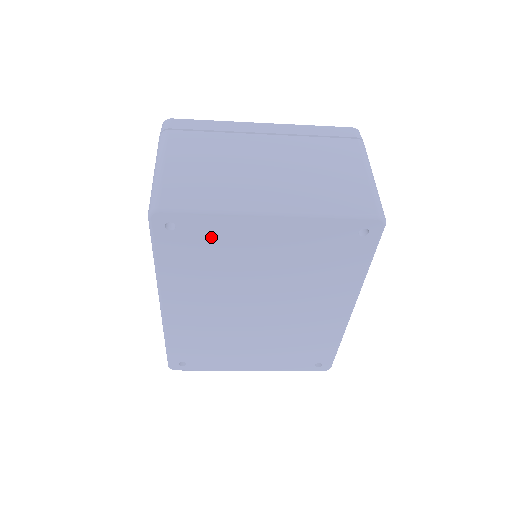
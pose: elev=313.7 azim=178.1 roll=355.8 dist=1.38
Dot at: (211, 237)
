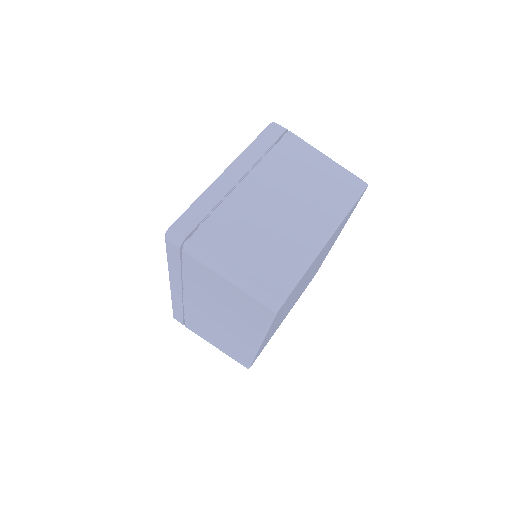
Dot at: (299, 284)
